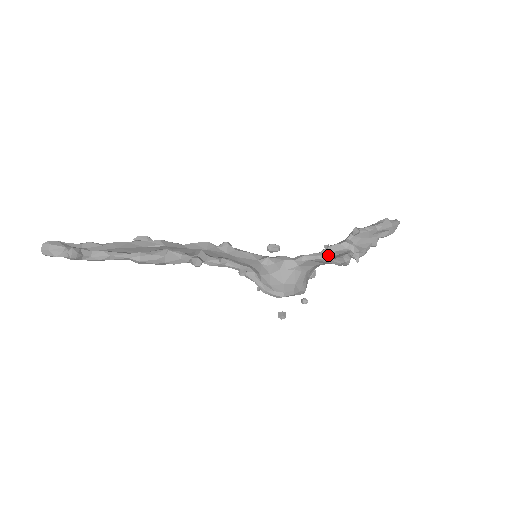
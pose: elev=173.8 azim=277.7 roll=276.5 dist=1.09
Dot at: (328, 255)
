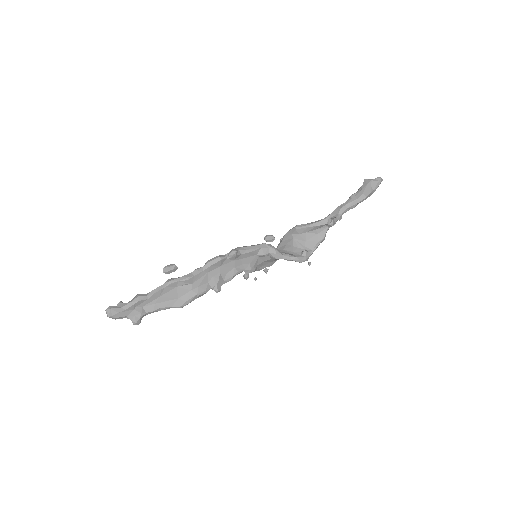
Dot at: (310, 232)
